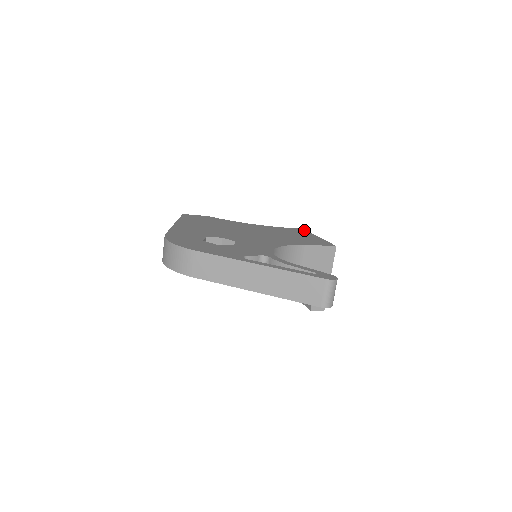
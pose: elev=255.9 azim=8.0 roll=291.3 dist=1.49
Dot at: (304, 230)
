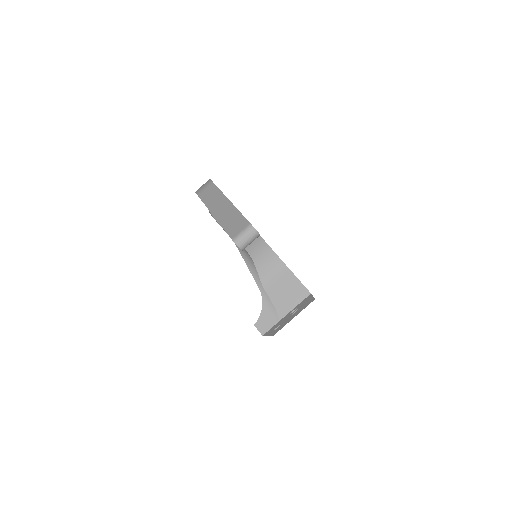
Dot at: occluded
